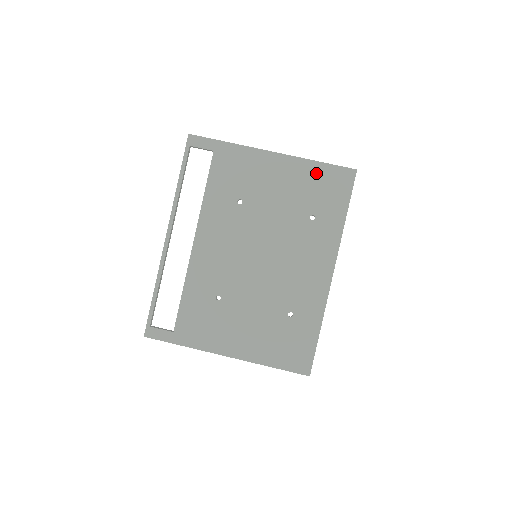
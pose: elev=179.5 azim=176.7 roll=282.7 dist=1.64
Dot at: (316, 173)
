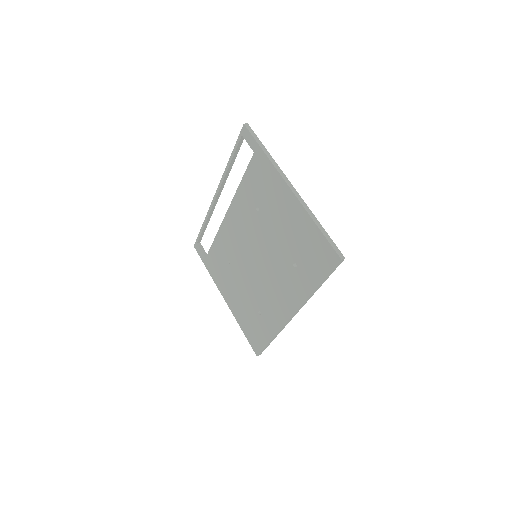
Dot at: (311, 233)
